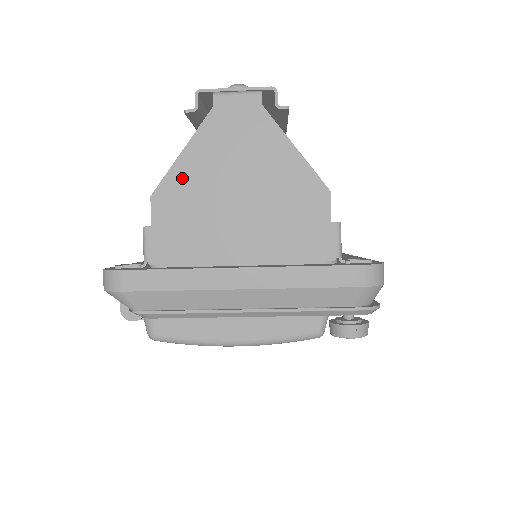
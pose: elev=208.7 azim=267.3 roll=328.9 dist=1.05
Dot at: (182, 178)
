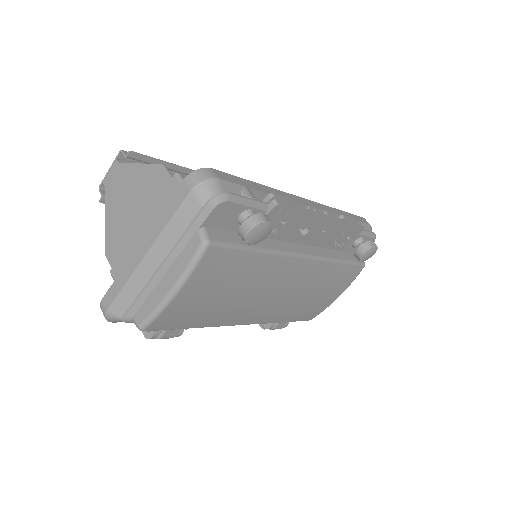
Dot at: (111, 232)
